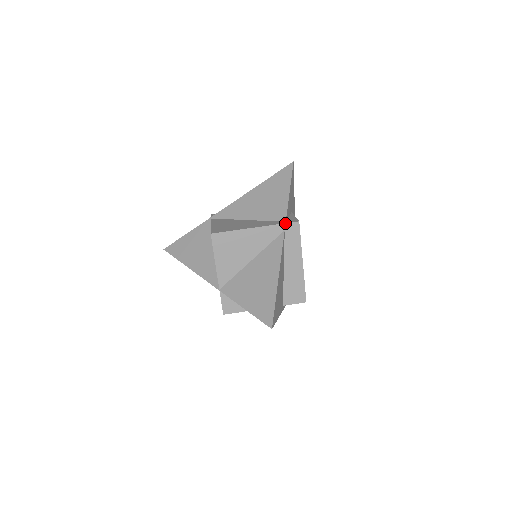
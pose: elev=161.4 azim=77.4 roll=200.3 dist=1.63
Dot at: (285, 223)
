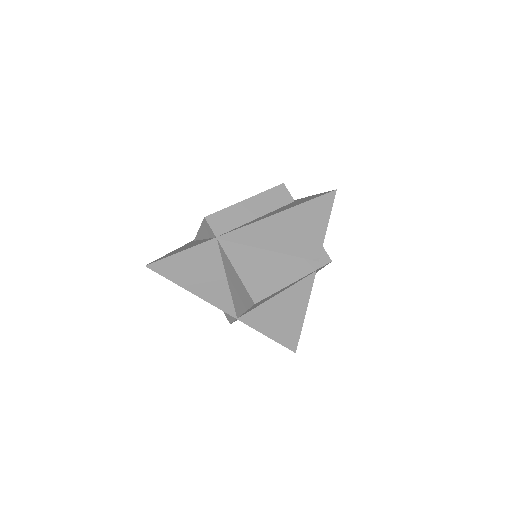
Dot at: (321, 267)
